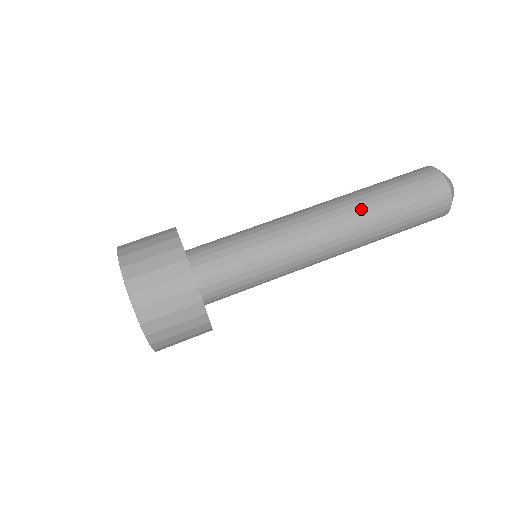
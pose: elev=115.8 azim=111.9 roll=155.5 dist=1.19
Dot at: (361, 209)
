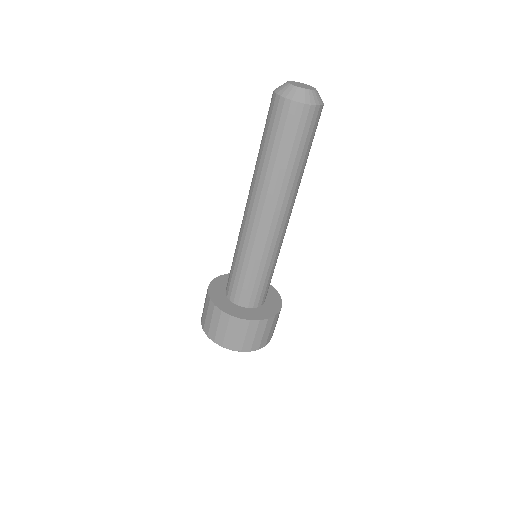
Dot at: (264, 184)
